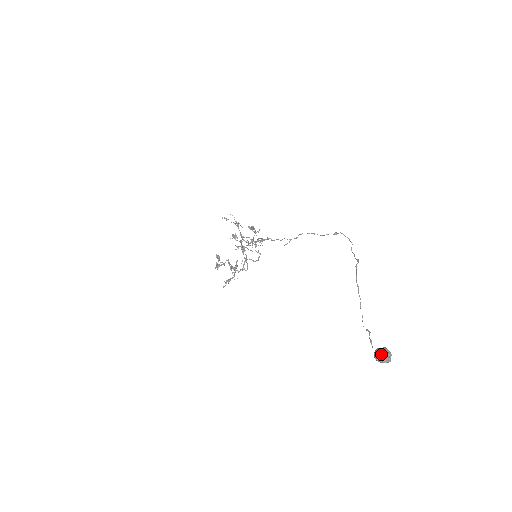
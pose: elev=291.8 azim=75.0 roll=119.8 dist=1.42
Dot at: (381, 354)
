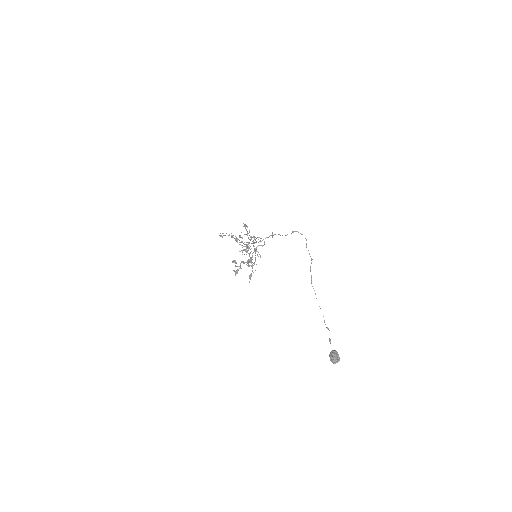
Dot at: (331, 359)
